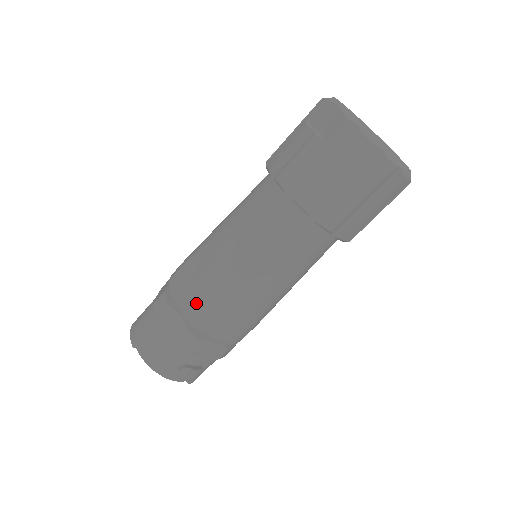
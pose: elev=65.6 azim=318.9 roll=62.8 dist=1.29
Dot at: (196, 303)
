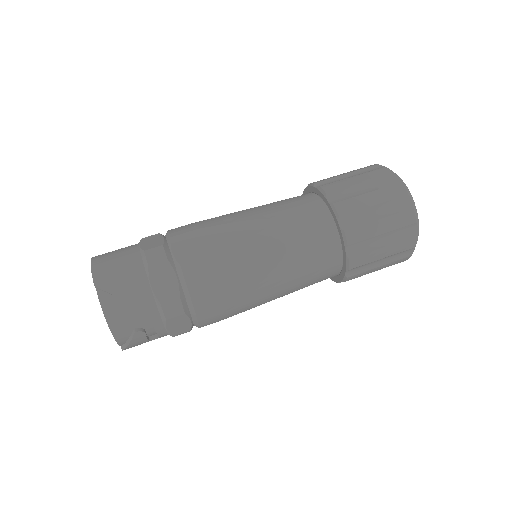
Dot at: (204, 273)
